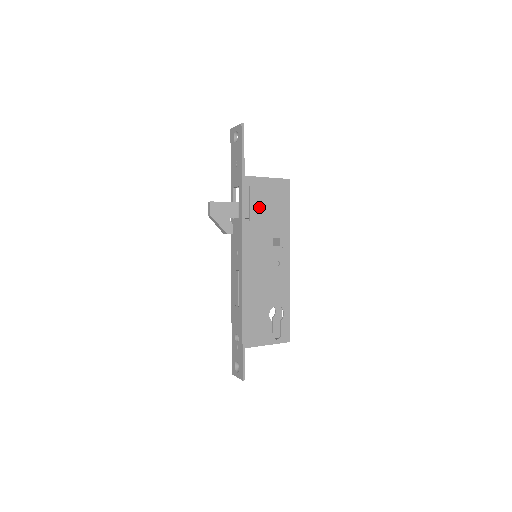
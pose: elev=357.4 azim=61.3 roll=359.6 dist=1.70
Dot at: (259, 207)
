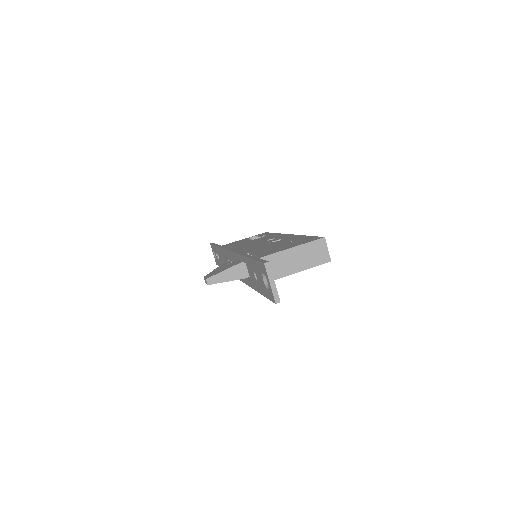
Dot at: occluded
